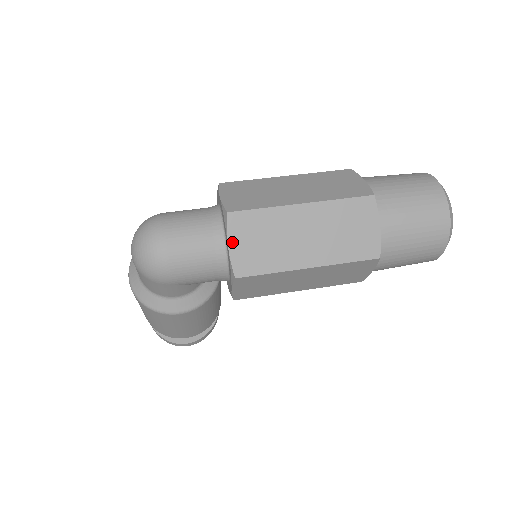
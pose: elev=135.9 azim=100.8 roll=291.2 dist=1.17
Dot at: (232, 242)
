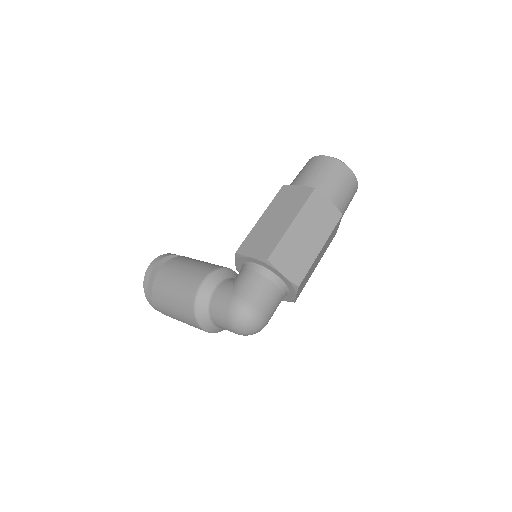
Dot at: (297, 293)
